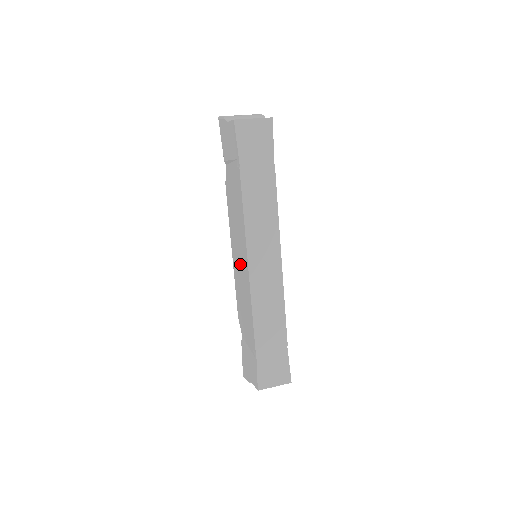
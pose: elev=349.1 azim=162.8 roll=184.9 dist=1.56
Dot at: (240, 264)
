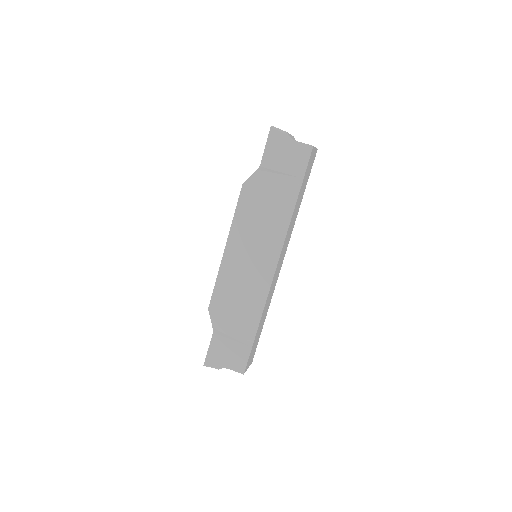
Dot at: (250, 263)
